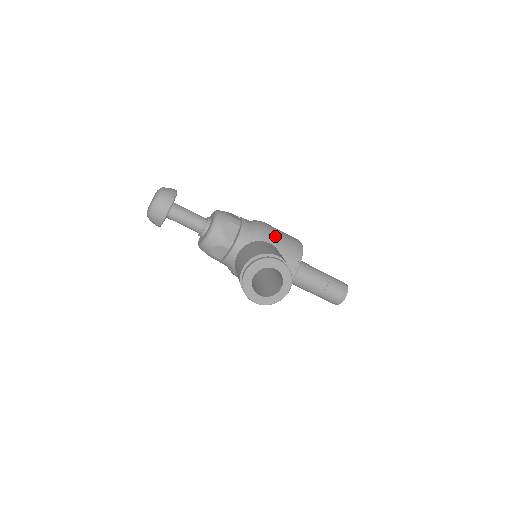
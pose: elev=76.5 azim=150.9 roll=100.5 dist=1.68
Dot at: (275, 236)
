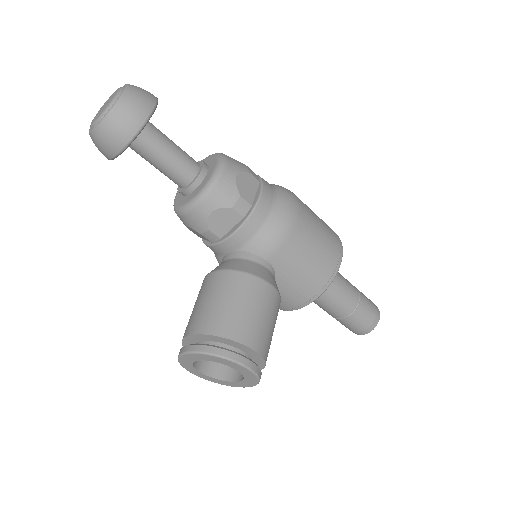
Dot at: (297, 251)
